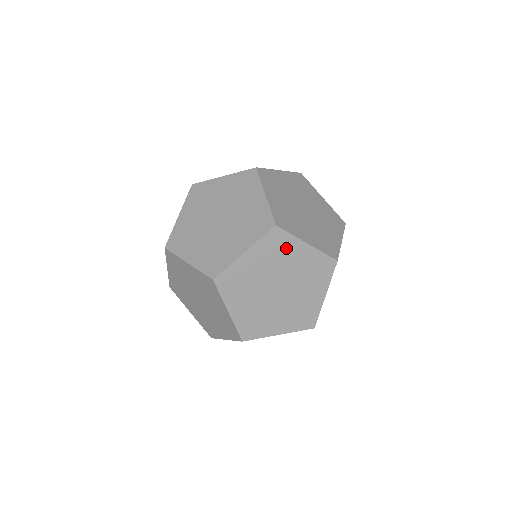
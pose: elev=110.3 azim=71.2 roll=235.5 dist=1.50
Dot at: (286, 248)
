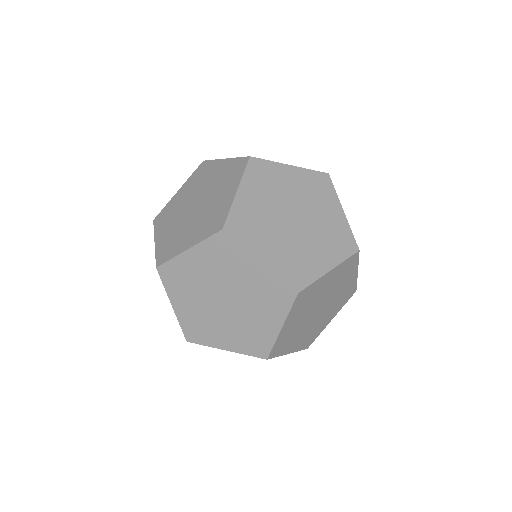
Dot at: (274, 175)
